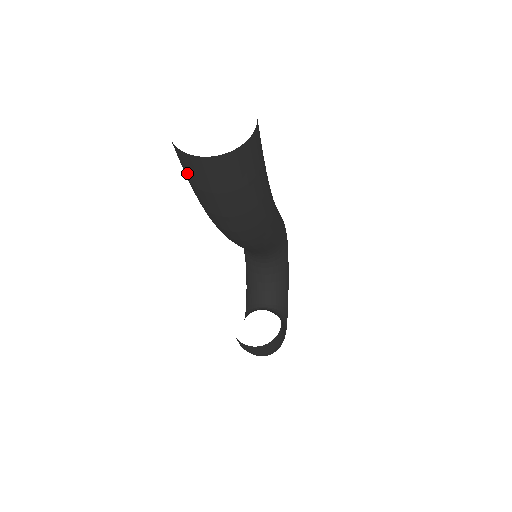
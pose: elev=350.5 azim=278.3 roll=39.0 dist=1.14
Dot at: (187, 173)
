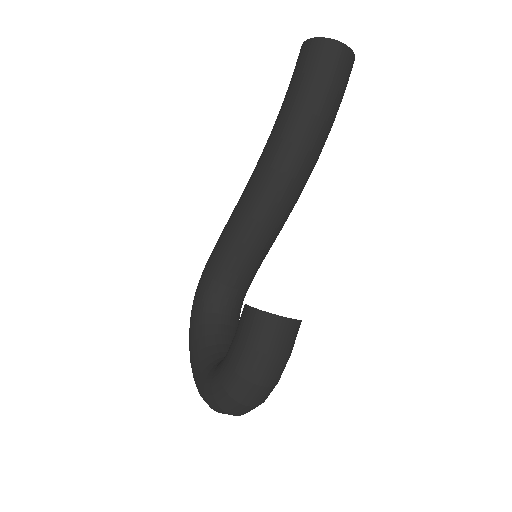
Dot at: (319, 63)
